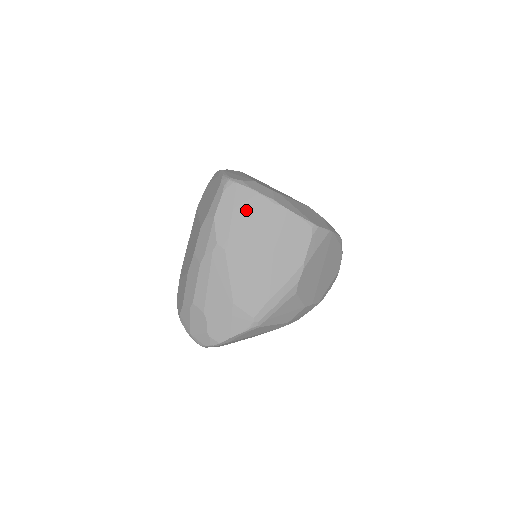
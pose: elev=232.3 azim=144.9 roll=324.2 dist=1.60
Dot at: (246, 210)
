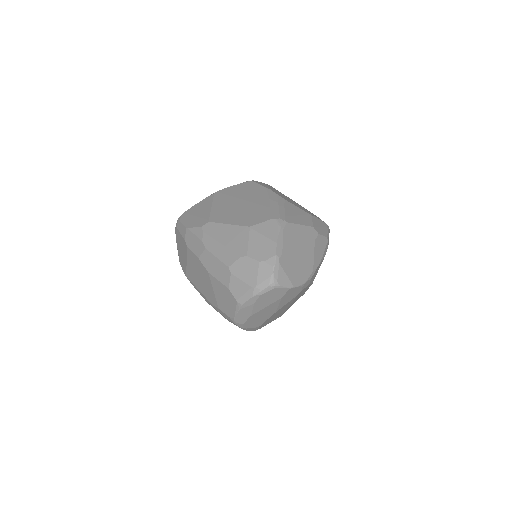
Dot at: (201, 208)
